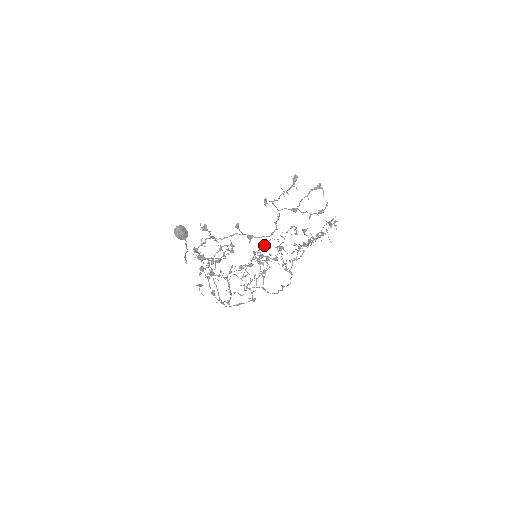
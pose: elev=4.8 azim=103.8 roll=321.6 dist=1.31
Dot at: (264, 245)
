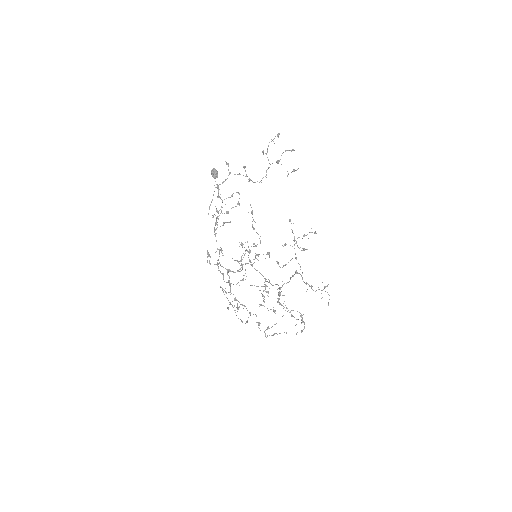
Dot at: occluded
